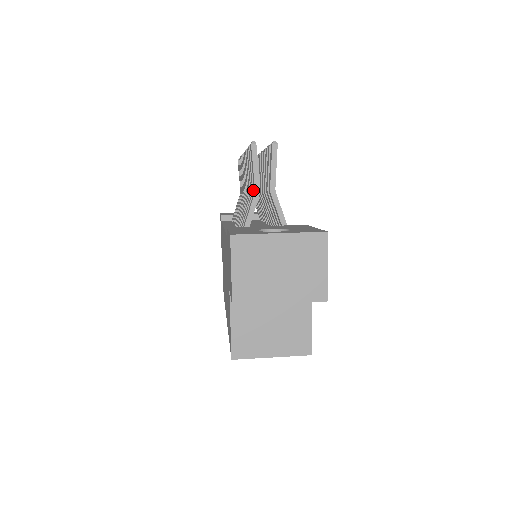
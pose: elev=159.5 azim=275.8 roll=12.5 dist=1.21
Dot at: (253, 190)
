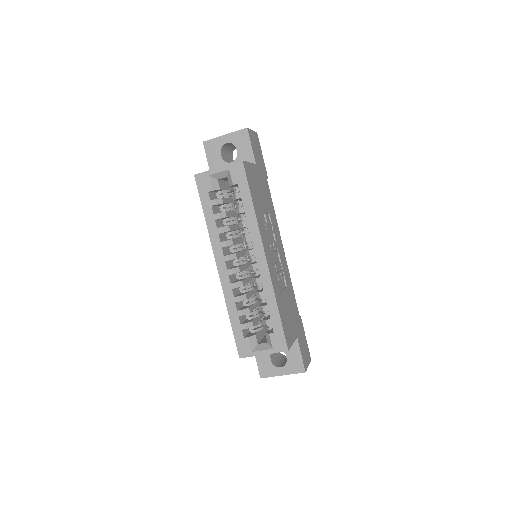
Dot at: occluded
